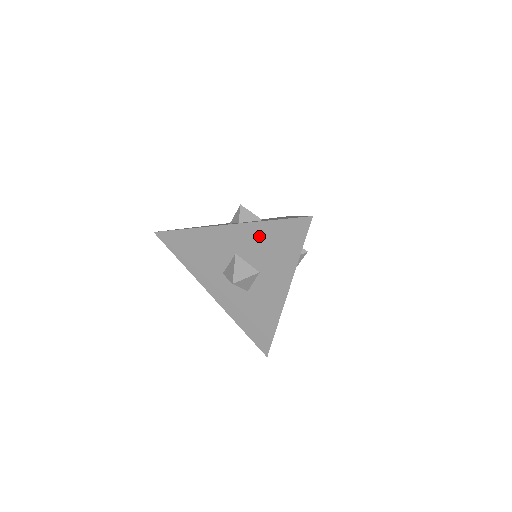
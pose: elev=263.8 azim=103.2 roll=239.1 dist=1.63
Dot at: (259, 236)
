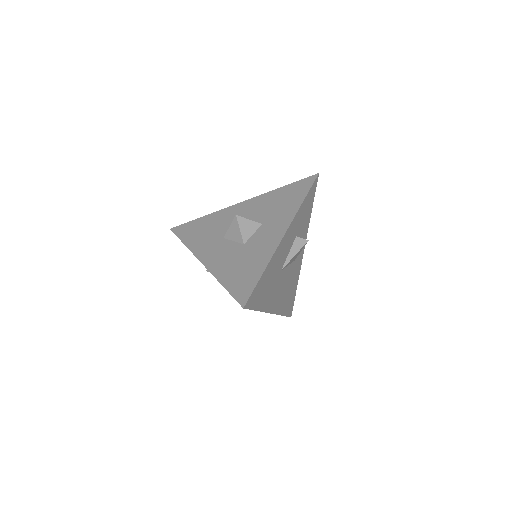
Dot at: (270, 199)
